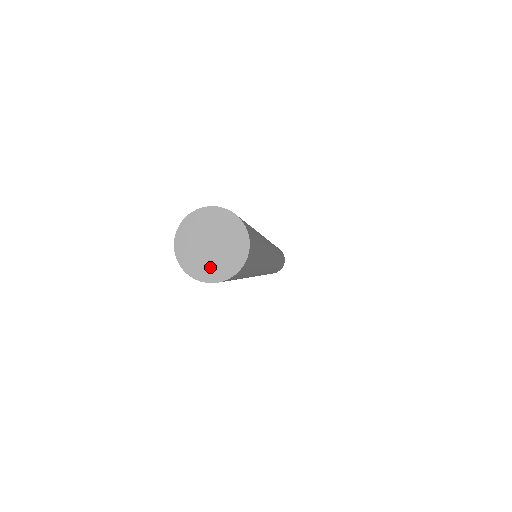
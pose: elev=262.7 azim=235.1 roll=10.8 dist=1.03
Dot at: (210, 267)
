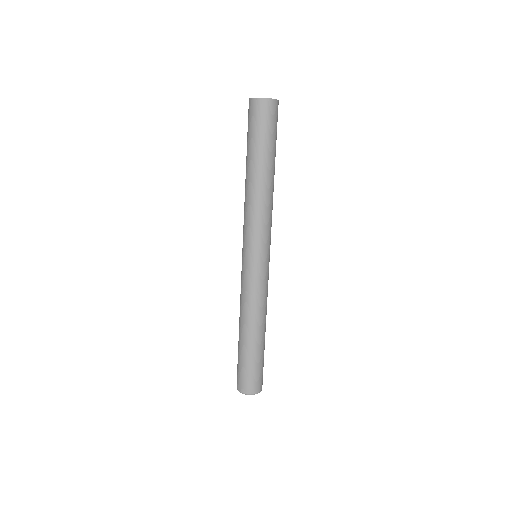
Dot at: occluded
